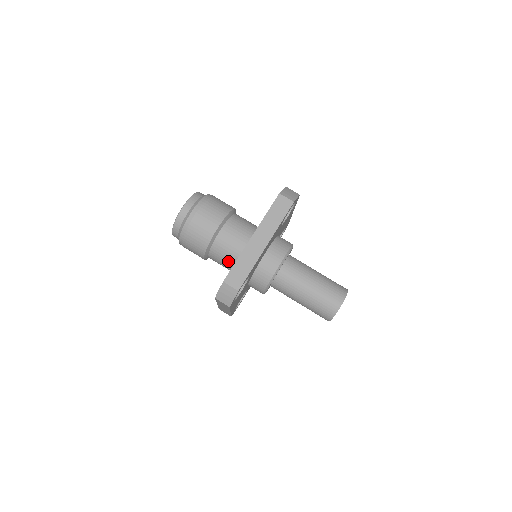
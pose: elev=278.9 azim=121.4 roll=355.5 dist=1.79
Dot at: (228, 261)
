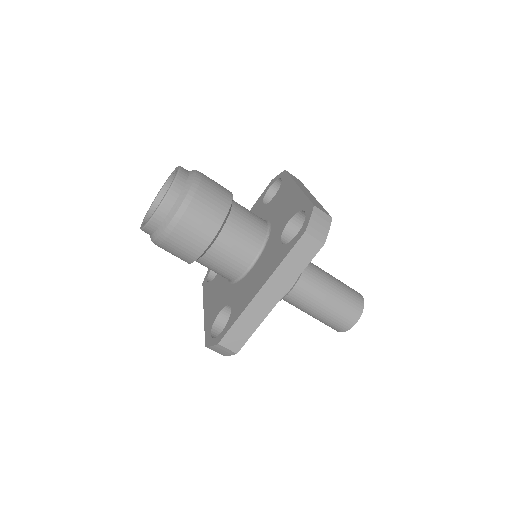
Dot at: (220, 274)
